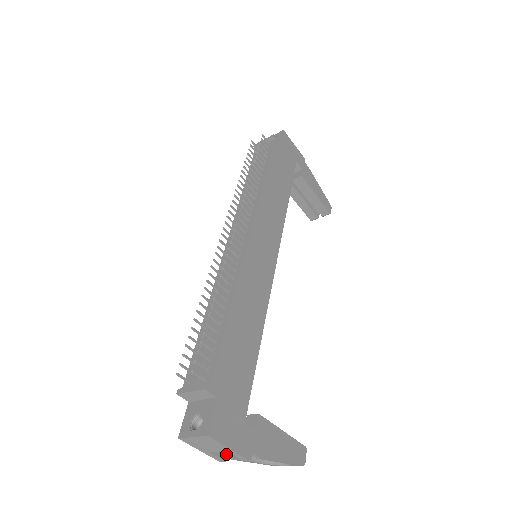
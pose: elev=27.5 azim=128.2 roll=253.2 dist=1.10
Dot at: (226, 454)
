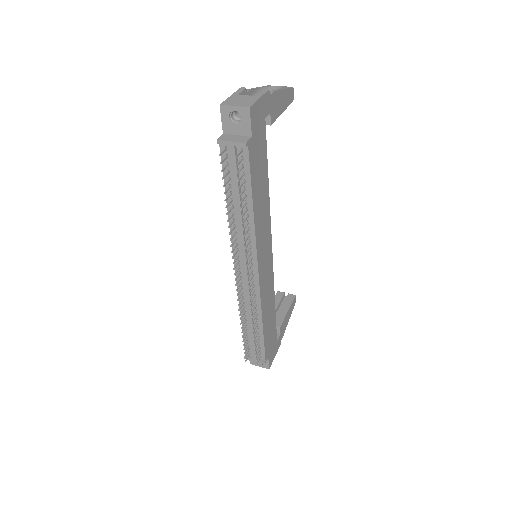
Dot at: occluded
